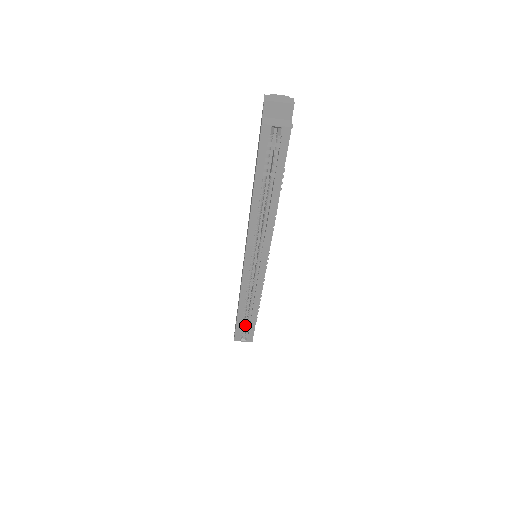
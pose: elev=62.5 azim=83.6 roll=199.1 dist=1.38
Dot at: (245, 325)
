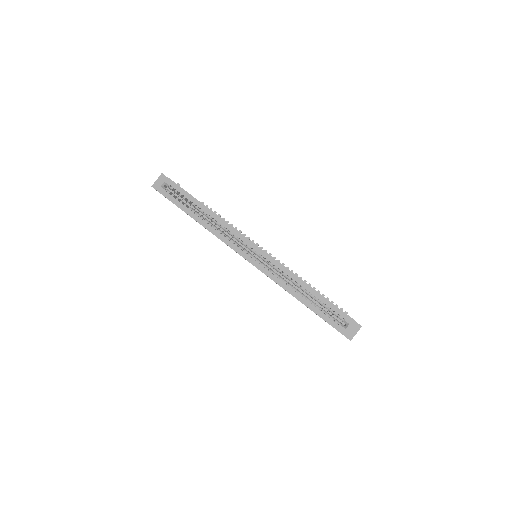
Dot at: (337, 319)
